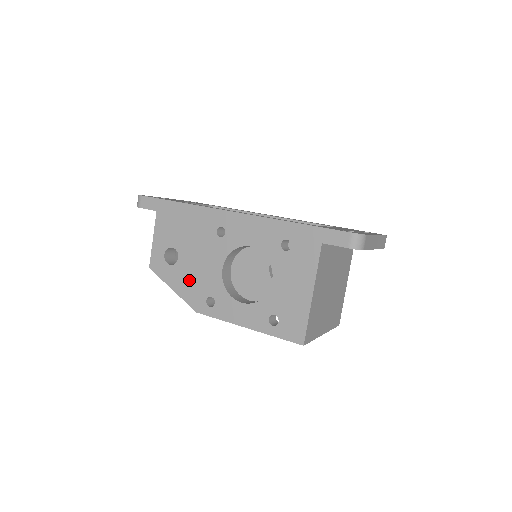
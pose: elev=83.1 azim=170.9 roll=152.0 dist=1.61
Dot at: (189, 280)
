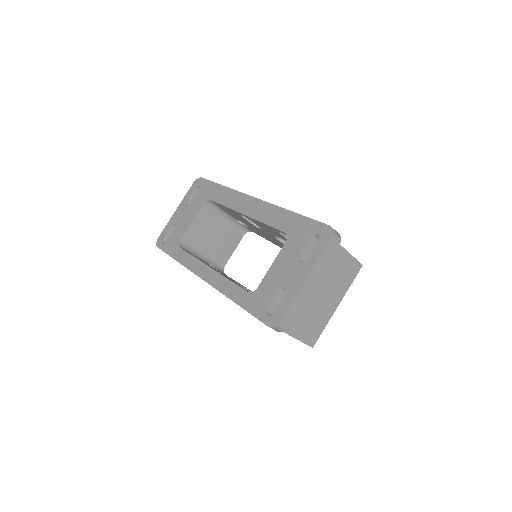
Dot at: occluded
